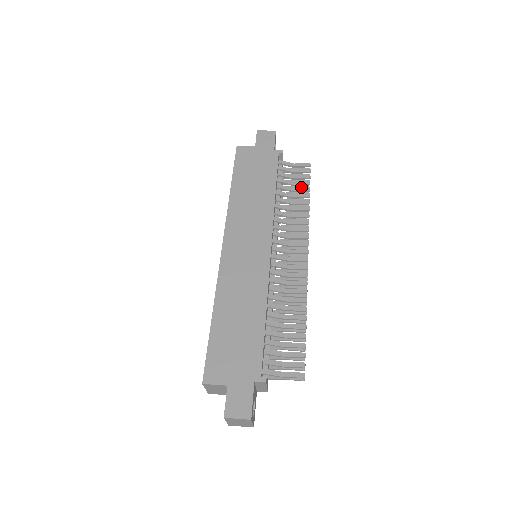
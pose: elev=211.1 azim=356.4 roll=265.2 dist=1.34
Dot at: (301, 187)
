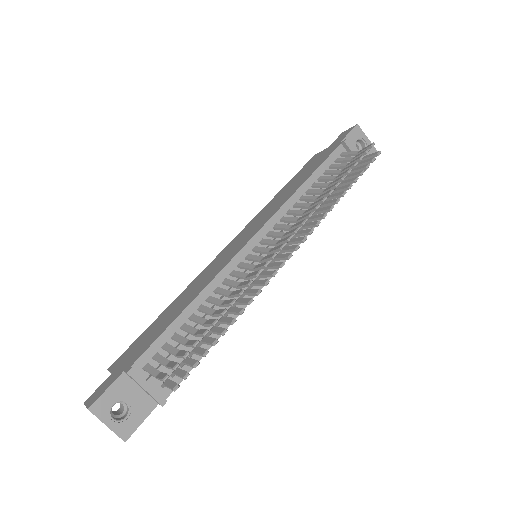
Dot at: (353, 174)
